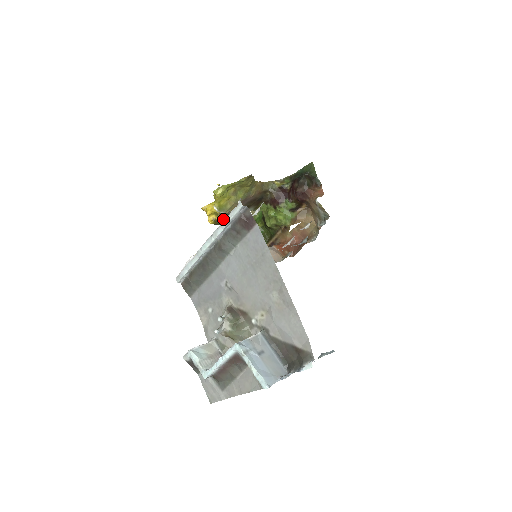
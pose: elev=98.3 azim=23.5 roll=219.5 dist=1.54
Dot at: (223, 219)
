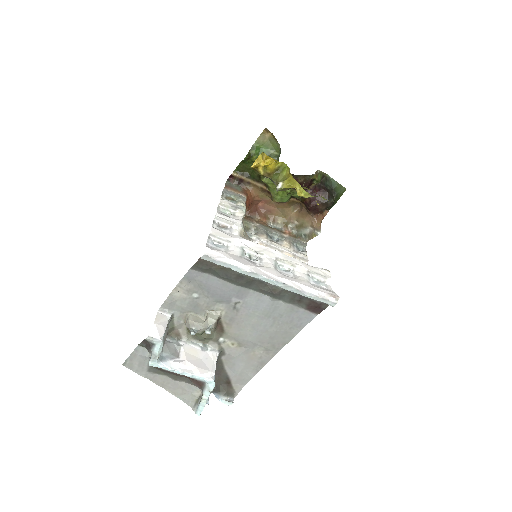
Dot at: (262, 175)
